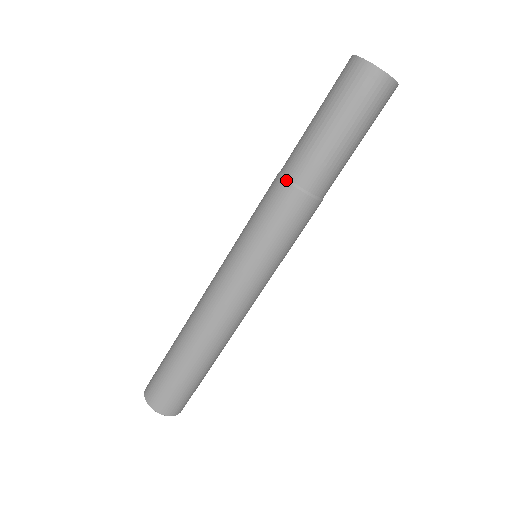
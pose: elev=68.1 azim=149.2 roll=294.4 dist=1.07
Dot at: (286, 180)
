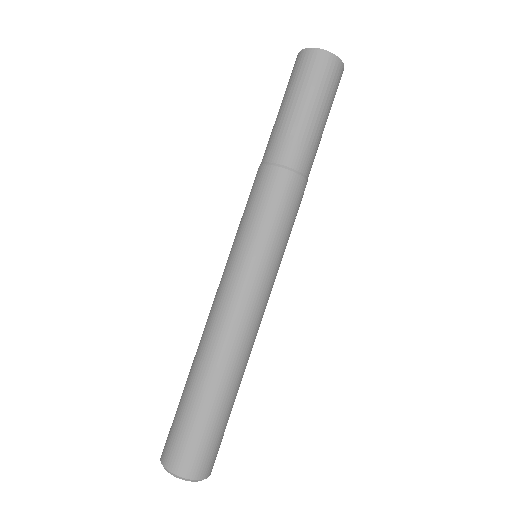
Dot at: (260, 165)
